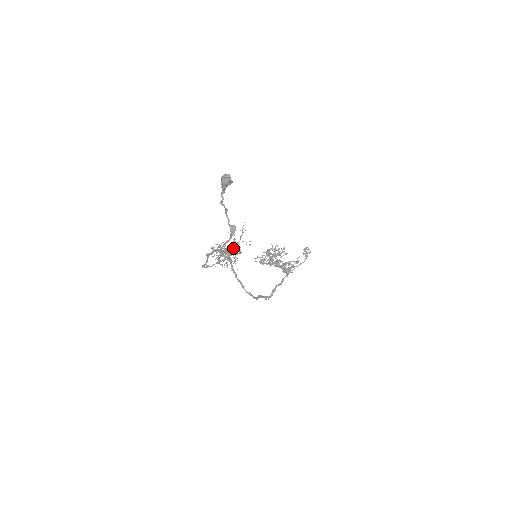
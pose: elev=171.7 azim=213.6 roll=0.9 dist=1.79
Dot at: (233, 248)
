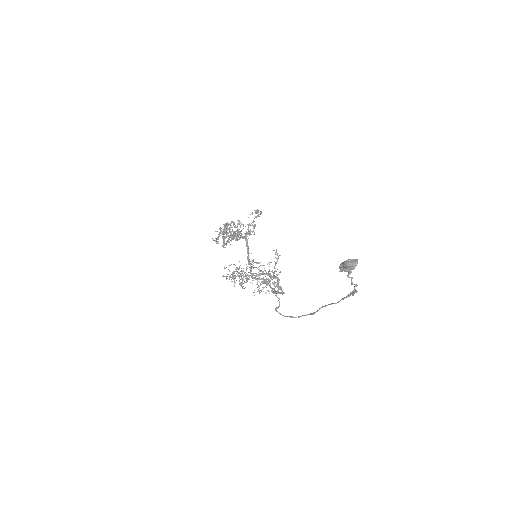
Dot at: (274, 276)
